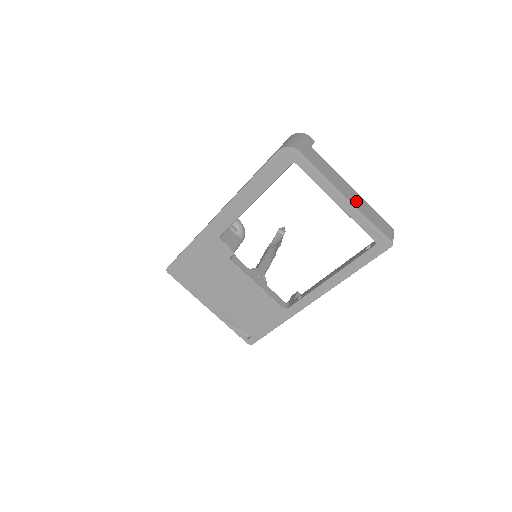
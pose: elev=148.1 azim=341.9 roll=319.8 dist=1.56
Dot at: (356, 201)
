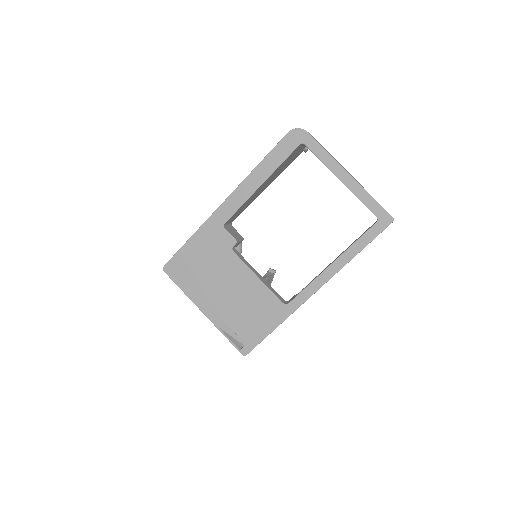
Dot at: occluded
